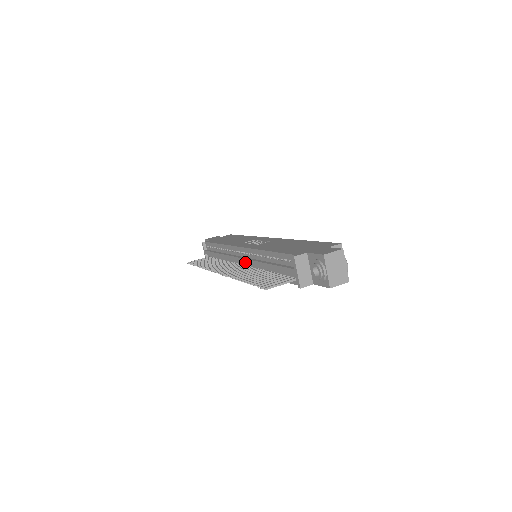
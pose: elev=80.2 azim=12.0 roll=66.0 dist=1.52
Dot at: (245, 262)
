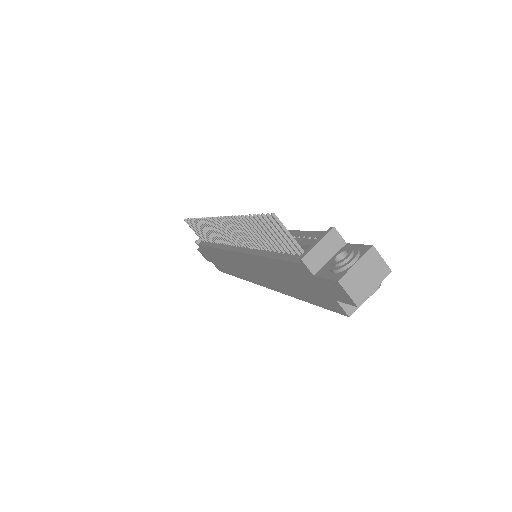
Dot at: occluded
